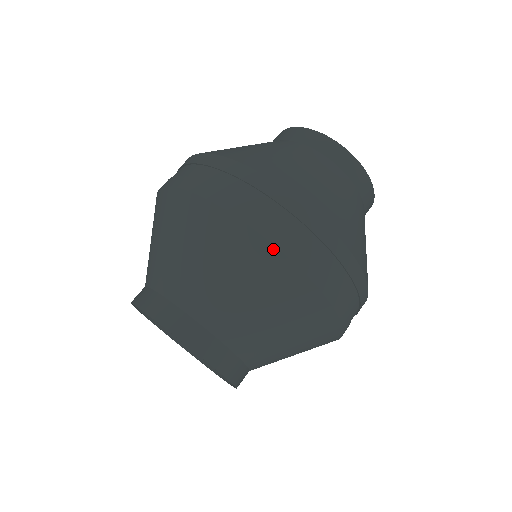
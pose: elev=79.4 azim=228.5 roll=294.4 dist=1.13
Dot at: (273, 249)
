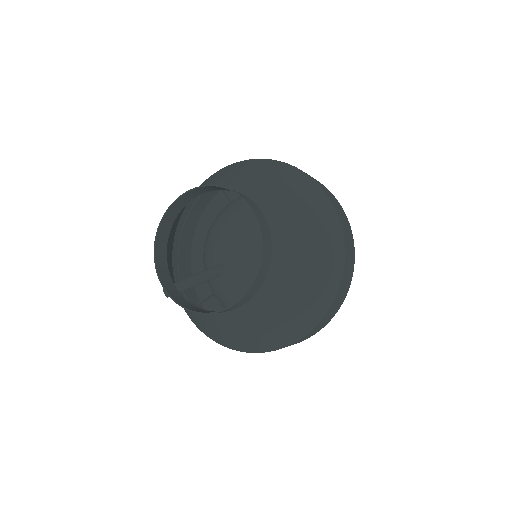
Dot at: (322, 190)
